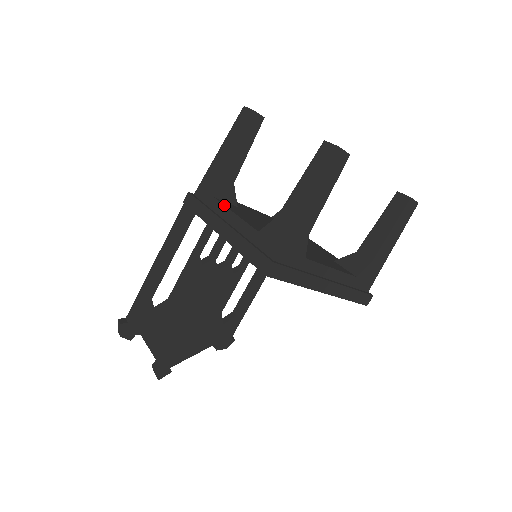
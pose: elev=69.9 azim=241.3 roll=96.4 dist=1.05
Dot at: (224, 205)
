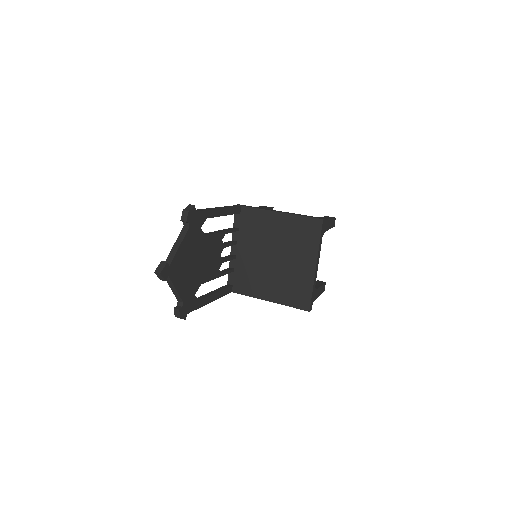
Dot at: occluded
